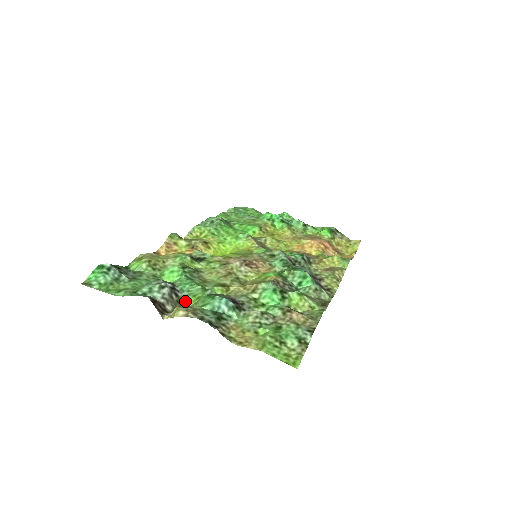
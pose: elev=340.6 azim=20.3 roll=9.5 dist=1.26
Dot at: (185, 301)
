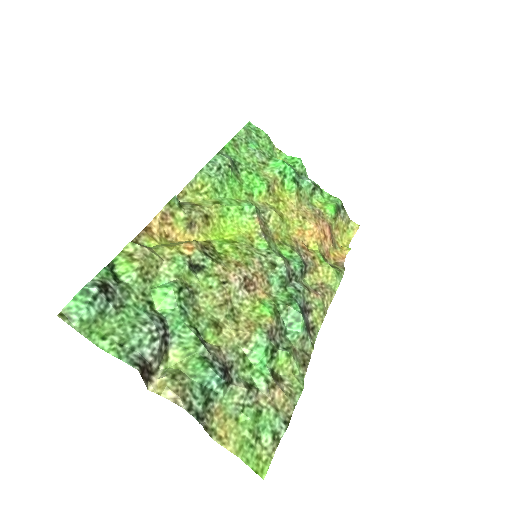
Dot at: (173, 353)
